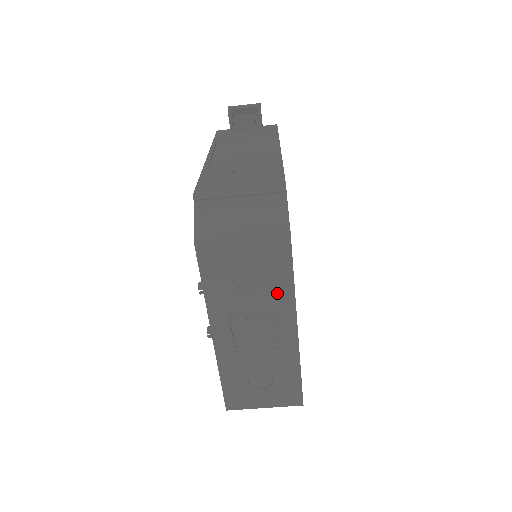
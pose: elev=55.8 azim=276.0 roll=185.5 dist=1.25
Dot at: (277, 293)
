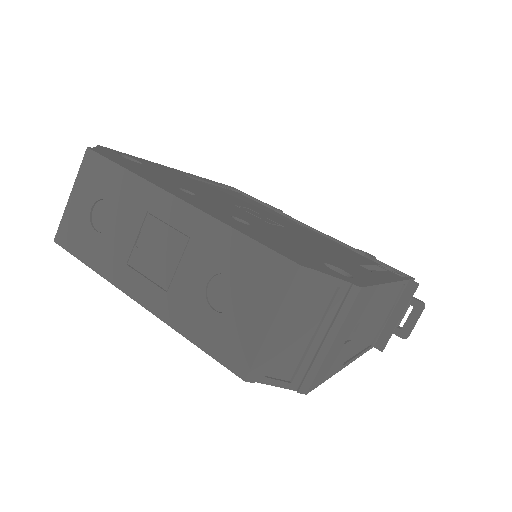
Dot at: (129, 195)
